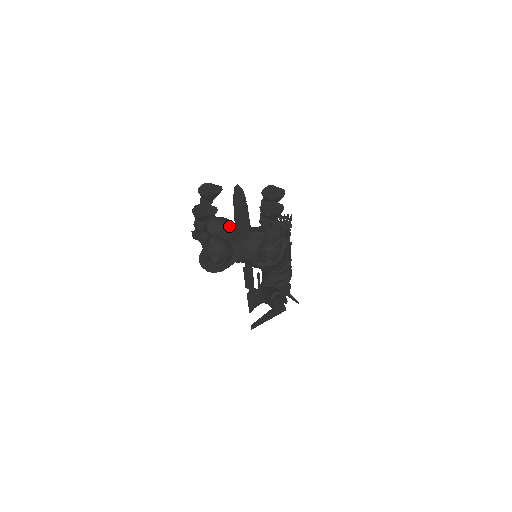
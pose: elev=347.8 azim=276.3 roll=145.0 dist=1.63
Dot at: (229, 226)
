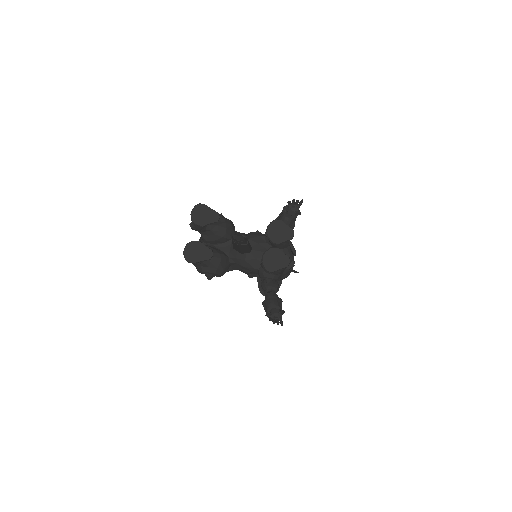
Dot at: (227, 234)
